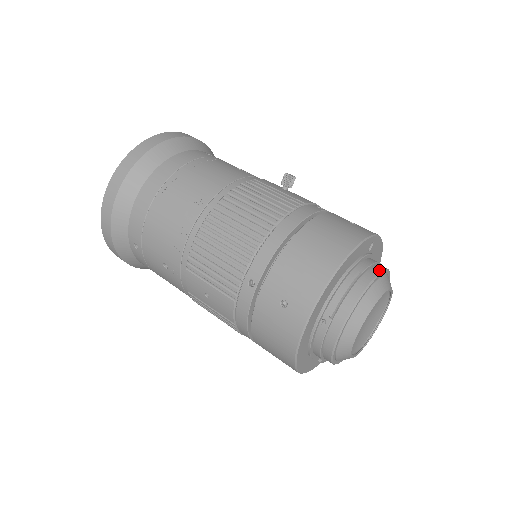
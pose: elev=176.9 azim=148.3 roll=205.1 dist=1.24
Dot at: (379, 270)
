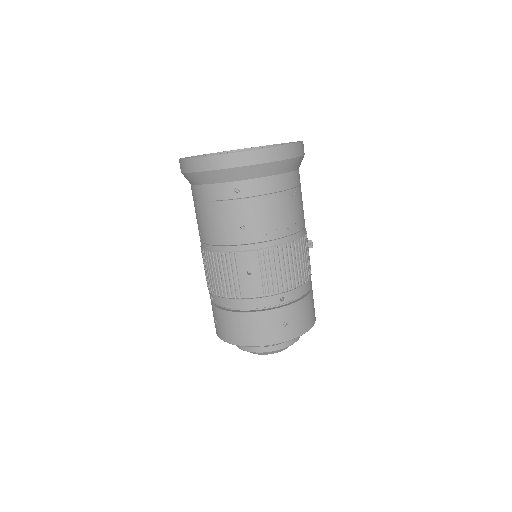
Dot at: occluded
